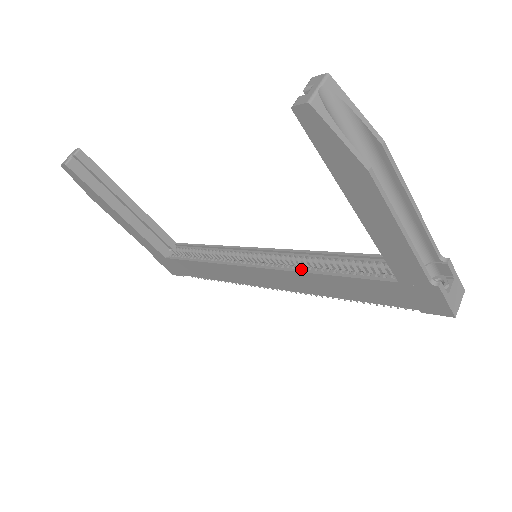
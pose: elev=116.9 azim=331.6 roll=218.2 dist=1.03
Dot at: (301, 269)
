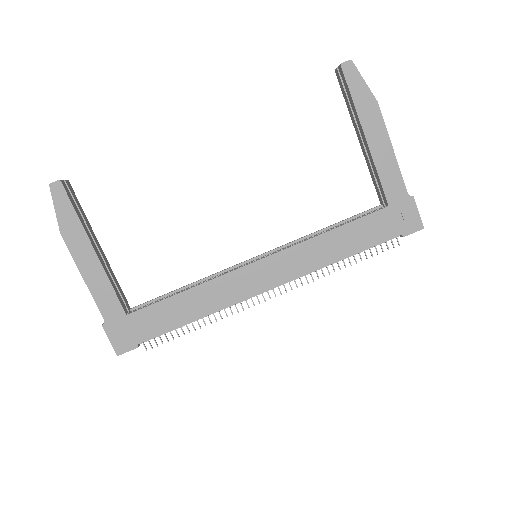
Dot at: (307, 241)
